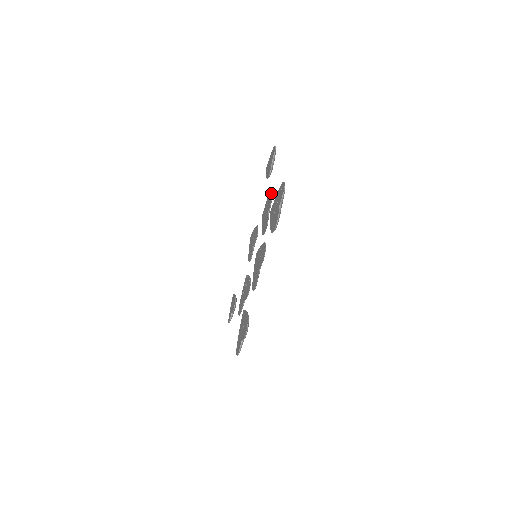
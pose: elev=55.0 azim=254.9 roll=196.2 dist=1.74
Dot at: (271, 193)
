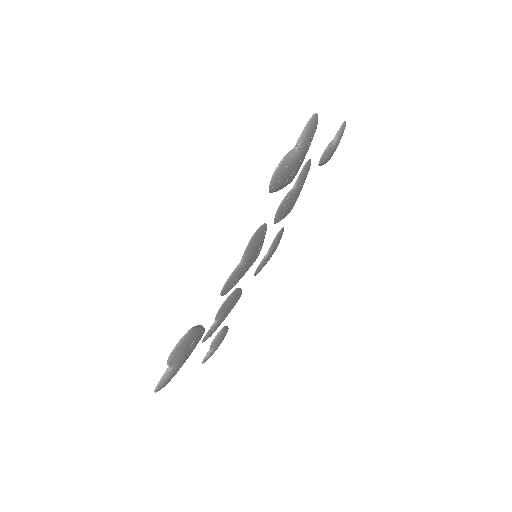
Dot at: (307, 163)
